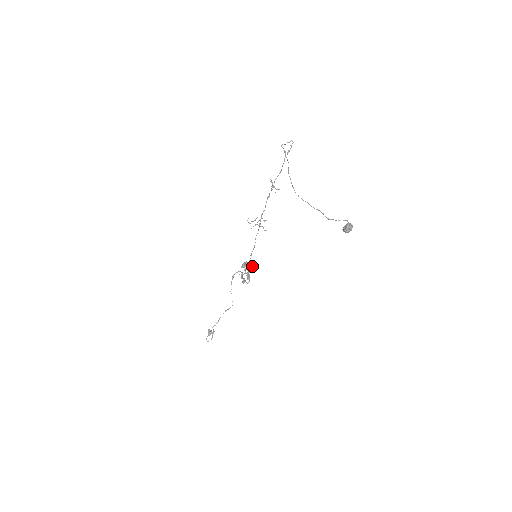
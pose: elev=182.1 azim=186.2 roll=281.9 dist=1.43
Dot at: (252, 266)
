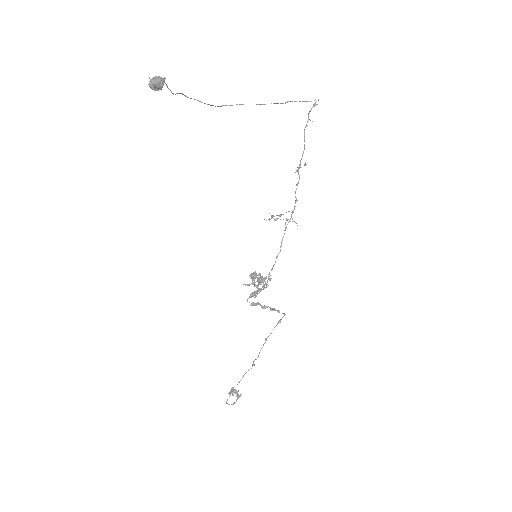
Dot at: (259, 278)
